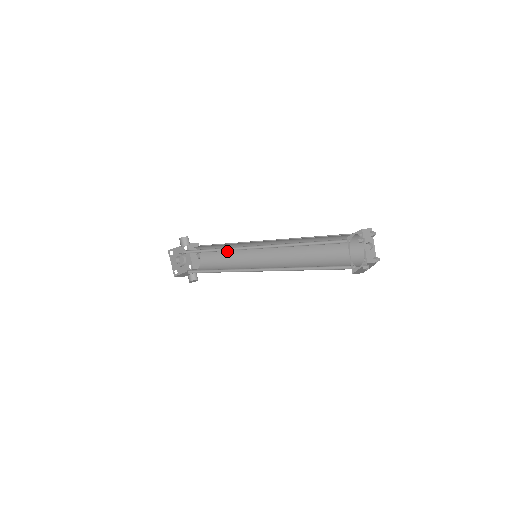
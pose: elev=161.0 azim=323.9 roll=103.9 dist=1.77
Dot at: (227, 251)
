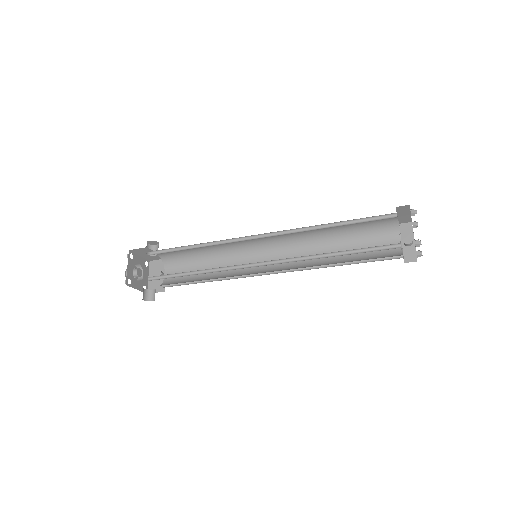
Dot at: (208, 264)
